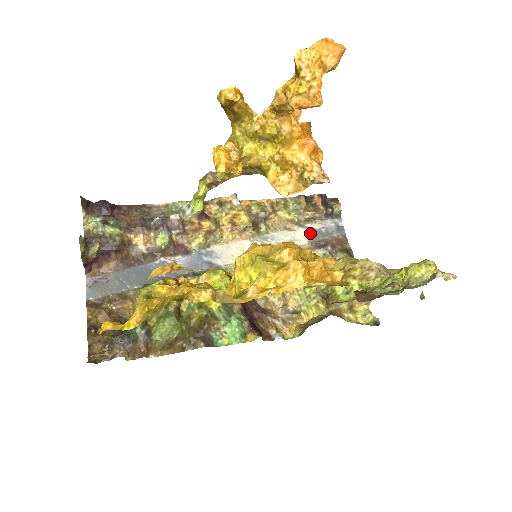
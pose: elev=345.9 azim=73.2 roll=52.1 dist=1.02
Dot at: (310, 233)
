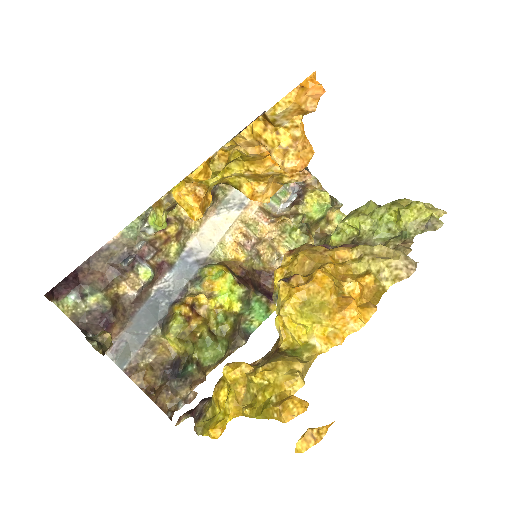
Dot at: occluded
